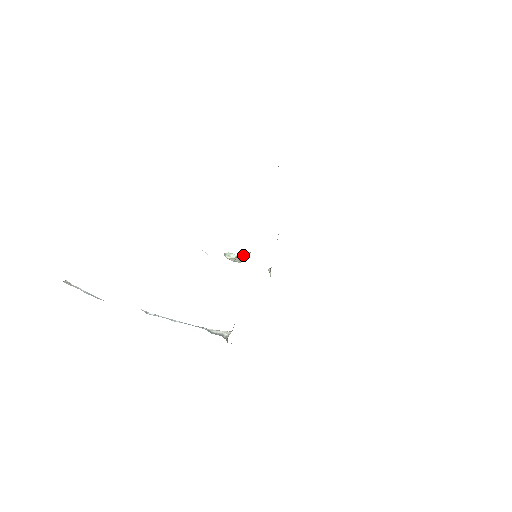
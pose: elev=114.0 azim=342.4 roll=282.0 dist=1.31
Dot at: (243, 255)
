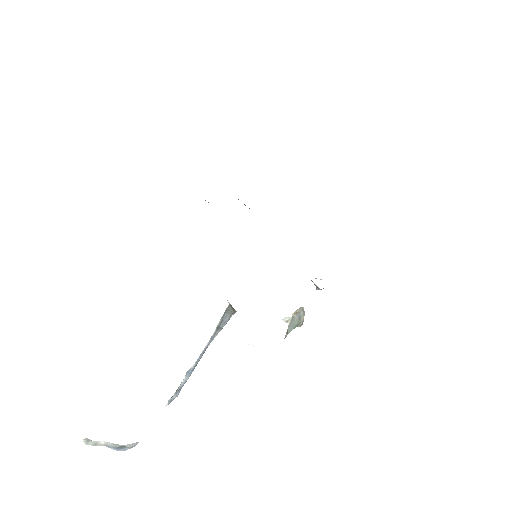
Dot at: (294, 313)
